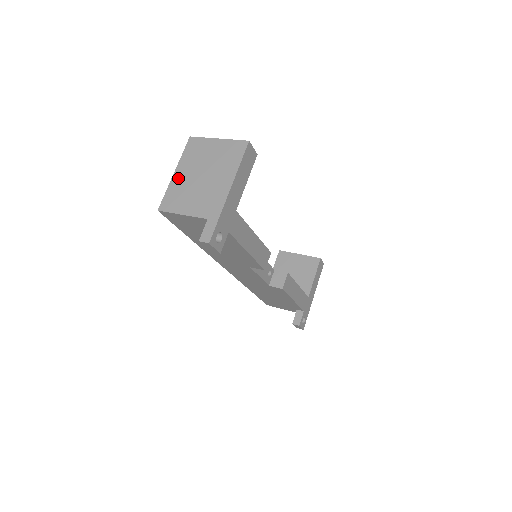
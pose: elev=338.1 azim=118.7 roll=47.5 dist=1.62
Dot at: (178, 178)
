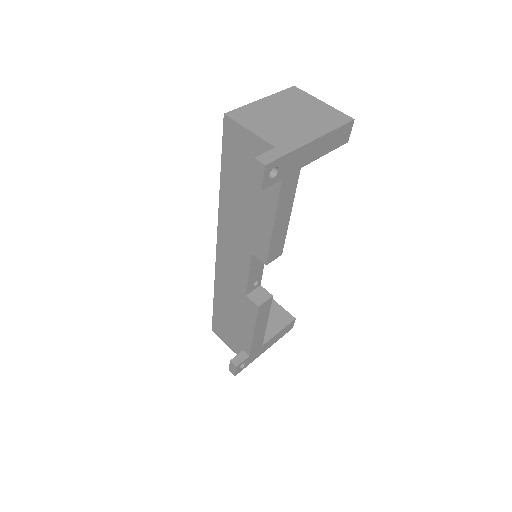
Dot at: (263, 104)
